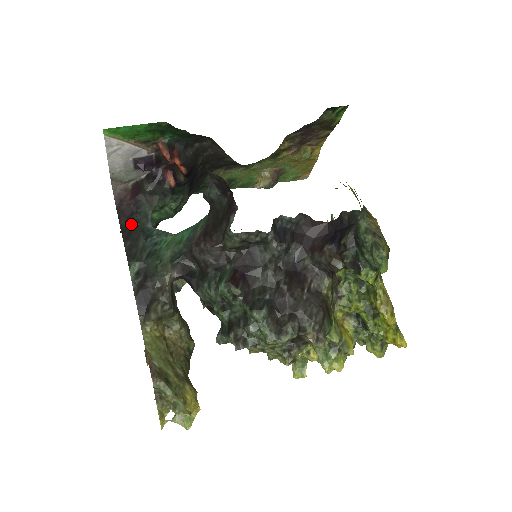
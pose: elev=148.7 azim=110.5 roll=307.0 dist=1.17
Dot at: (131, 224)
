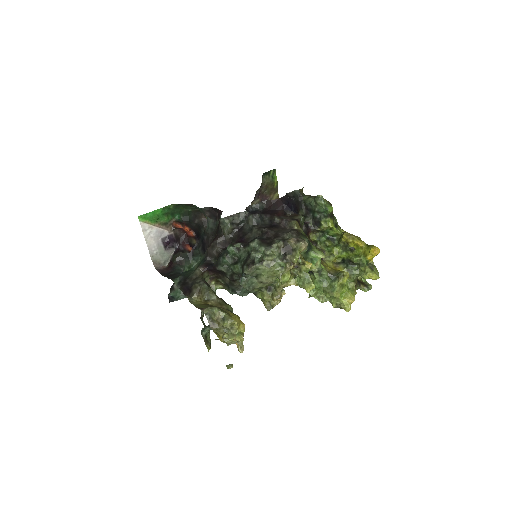
Dot at: (171, 274)
